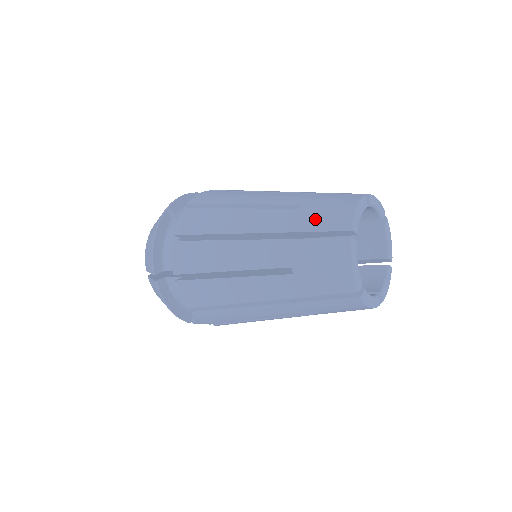
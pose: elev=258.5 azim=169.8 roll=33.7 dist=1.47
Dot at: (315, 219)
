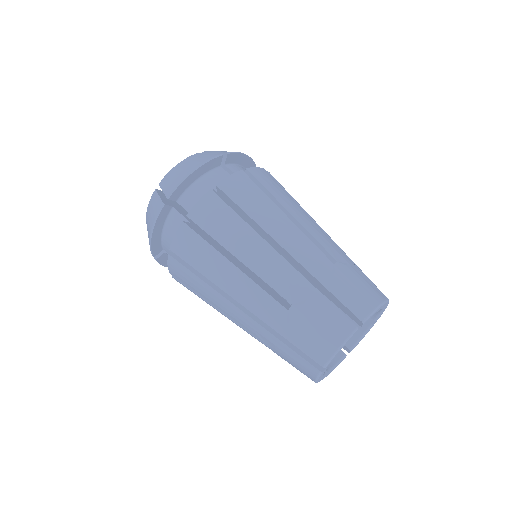
Dot at: (298, 335)
